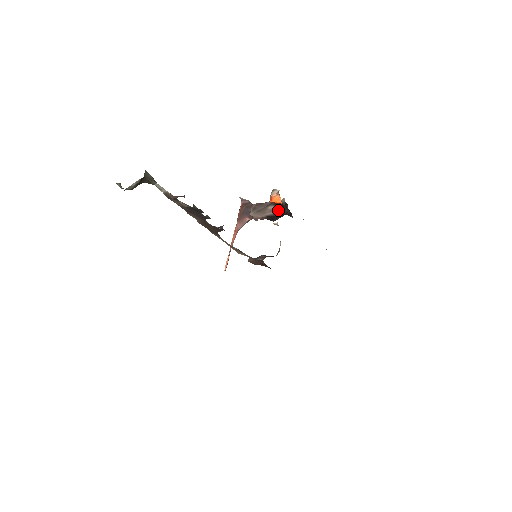
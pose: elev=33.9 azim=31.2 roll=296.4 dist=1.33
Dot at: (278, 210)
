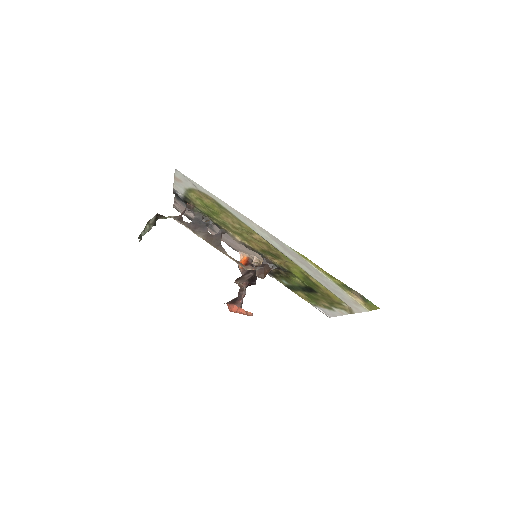
Dot at: (251, 275)
